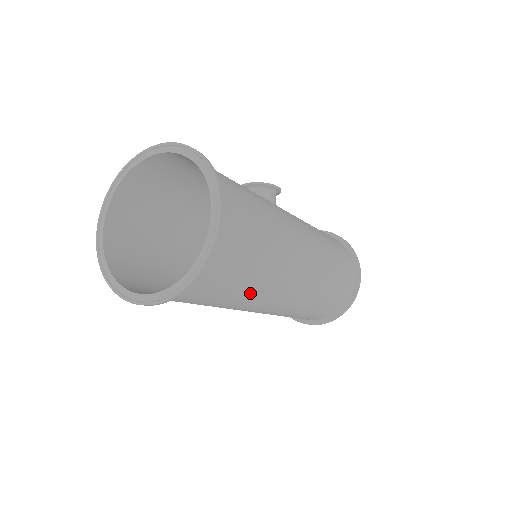
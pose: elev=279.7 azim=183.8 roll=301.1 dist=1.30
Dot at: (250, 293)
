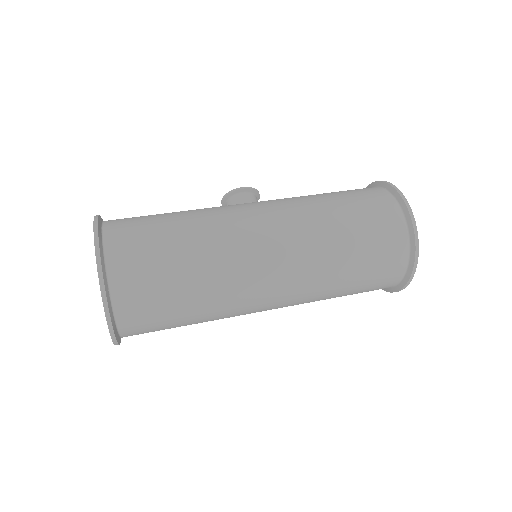
Dot at: (207, 292)
